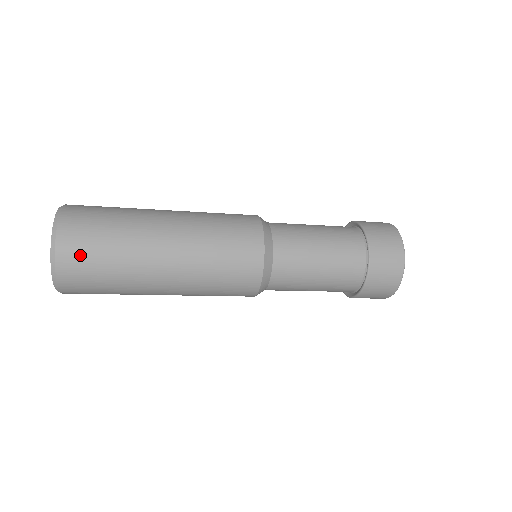
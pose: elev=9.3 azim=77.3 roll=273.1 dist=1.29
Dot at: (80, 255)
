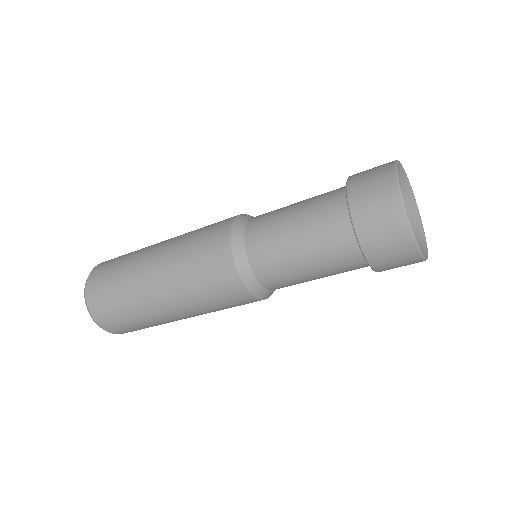
Dot at: (100, 300)
